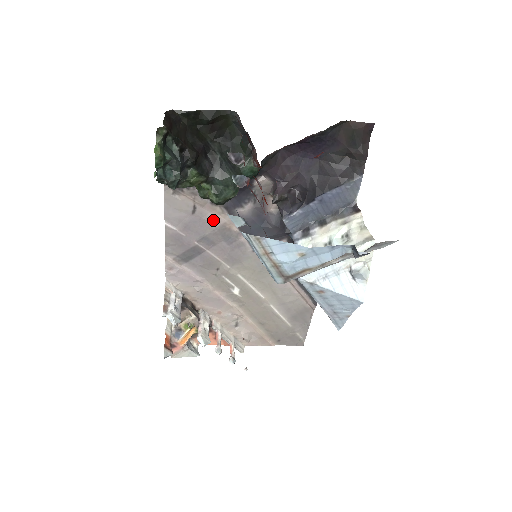
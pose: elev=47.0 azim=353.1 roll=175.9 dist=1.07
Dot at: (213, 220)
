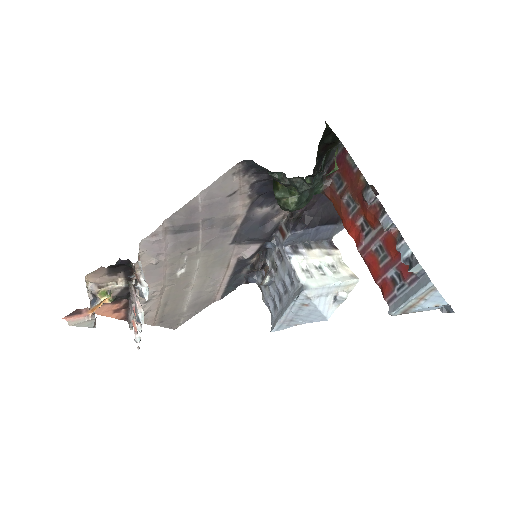
Dot at: (233, 208)
